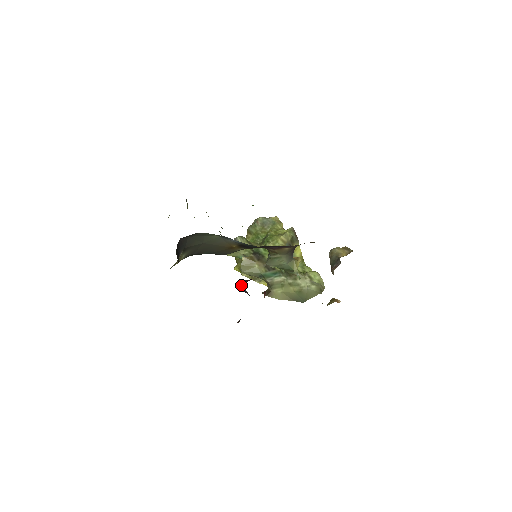
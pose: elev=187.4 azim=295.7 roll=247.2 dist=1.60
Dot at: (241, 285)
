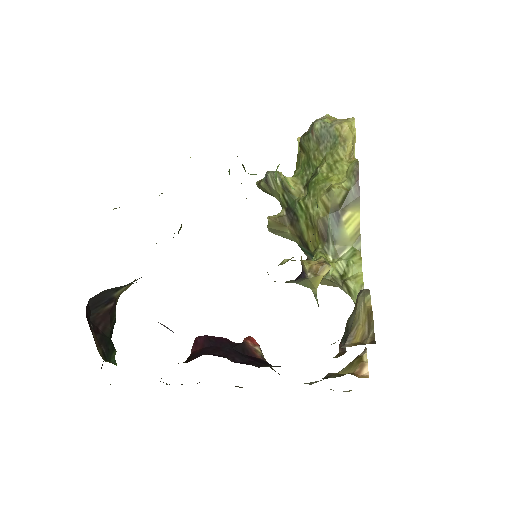
Dot at: (191, 350)
